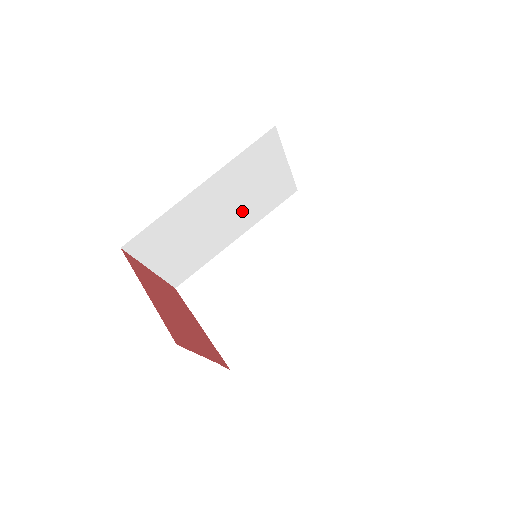
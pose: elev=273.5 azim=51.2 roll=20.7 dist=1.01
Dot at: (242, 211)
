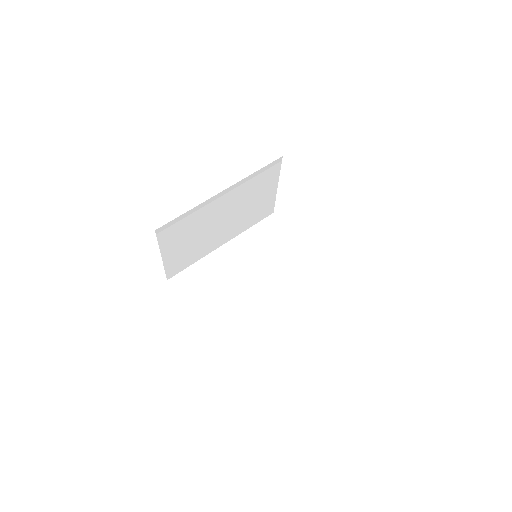
Dot at: (272, 281)
